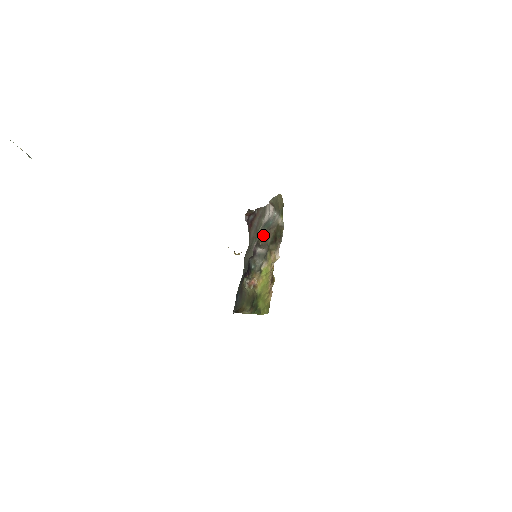
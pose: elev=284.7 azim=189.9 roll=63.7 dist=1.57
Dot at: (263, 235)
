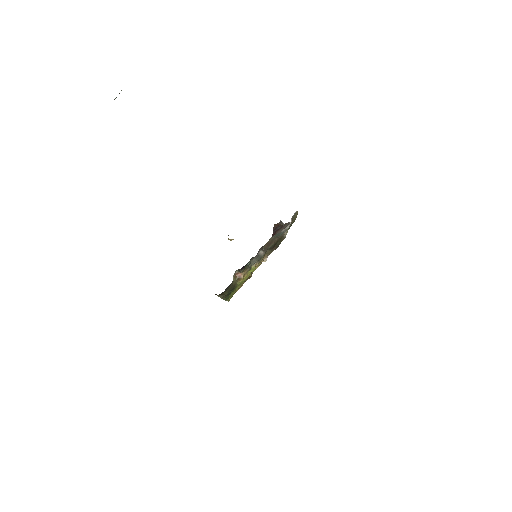
Dot at: (270, 241)
